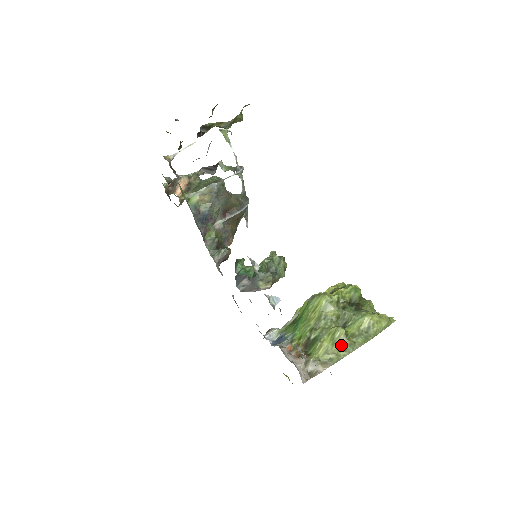
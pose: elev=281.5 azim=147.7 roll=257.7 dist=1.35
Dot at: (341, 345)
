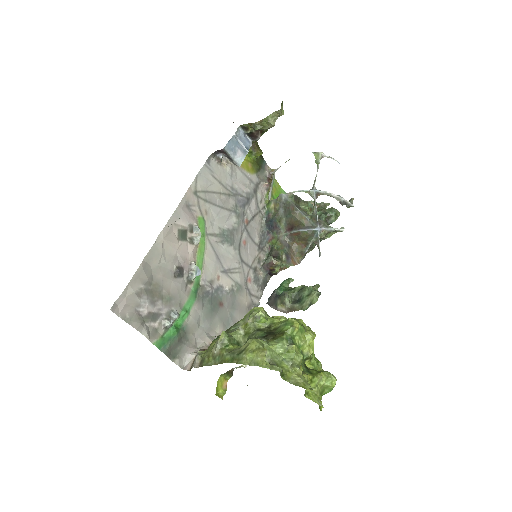
Dot at: (215, 350)
